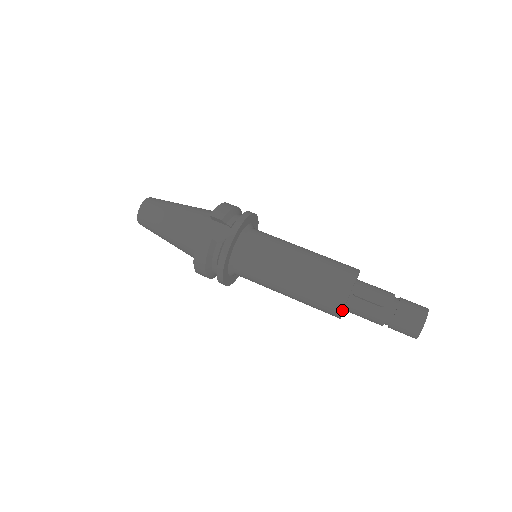
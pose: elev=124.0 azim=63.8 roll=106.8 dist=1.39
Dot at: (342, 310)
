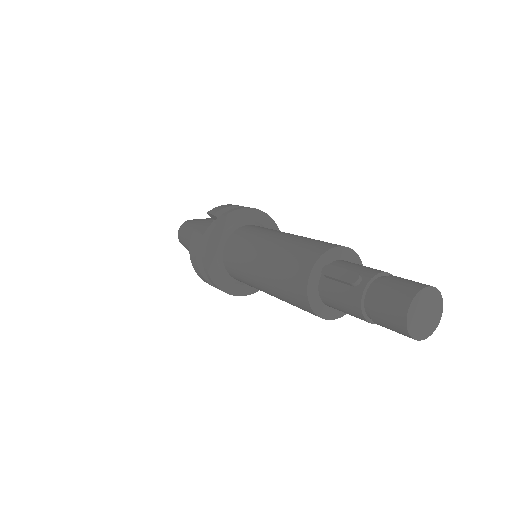
Dot at: (307, 297)
